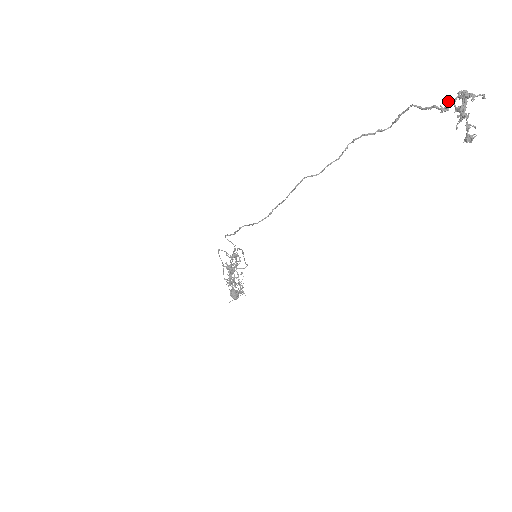
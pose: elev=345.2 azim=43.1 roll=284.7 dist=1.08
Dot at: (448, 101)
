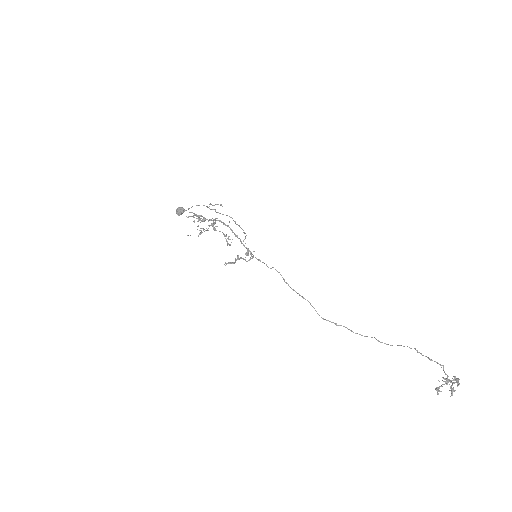
Dot at: (454, 383)
